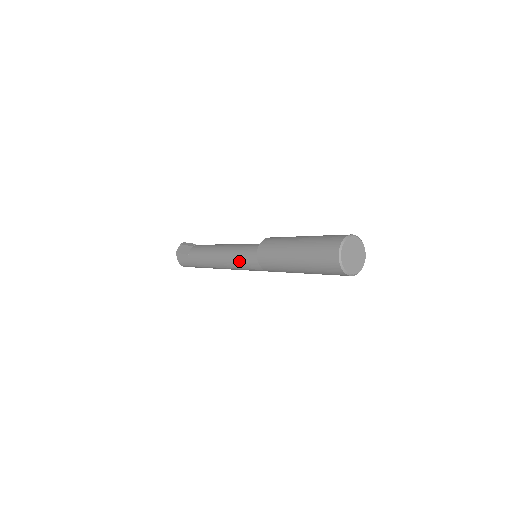
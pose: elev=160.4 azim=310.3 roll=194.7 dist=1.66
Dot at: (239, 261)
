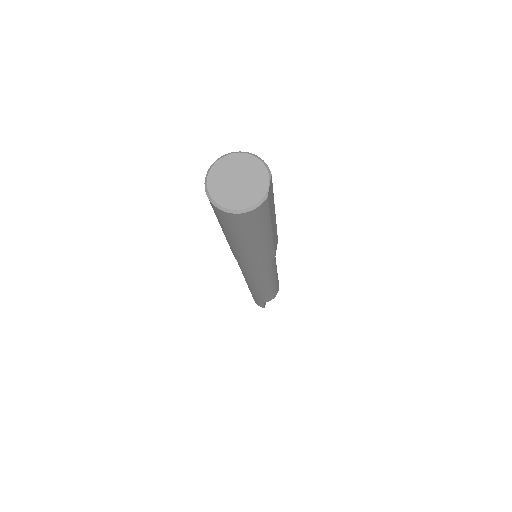
Dot at: occluded
